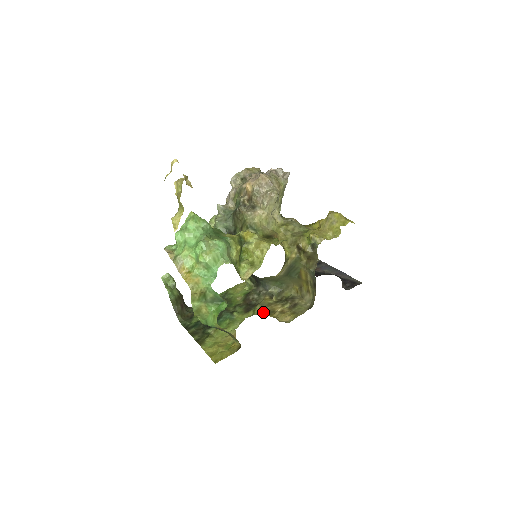
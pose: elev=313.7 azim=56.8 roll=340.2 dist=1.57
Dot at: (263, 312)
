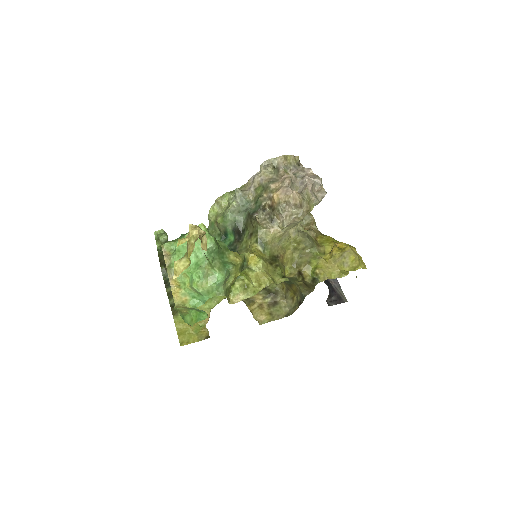
Dot at: occluded
